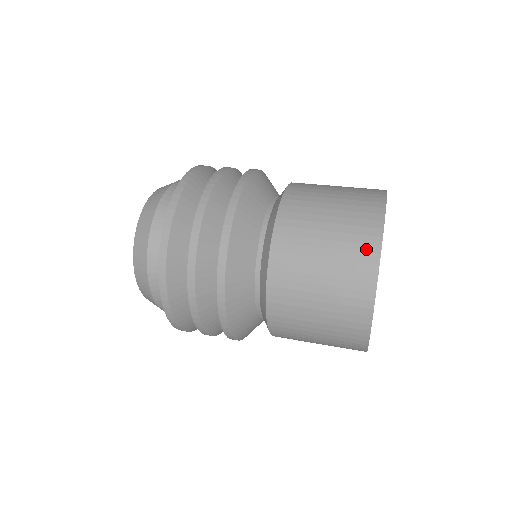
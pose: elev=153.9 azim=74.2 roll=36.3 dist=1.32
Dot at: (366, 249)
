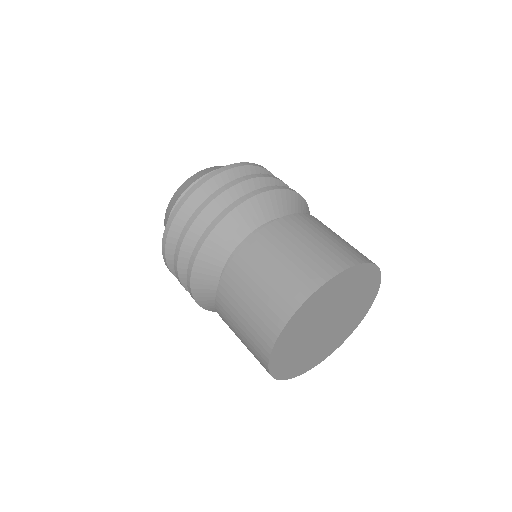
Dot at: (314, 277)
